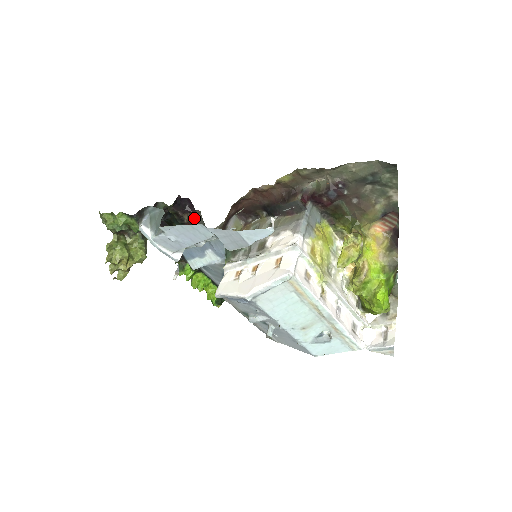
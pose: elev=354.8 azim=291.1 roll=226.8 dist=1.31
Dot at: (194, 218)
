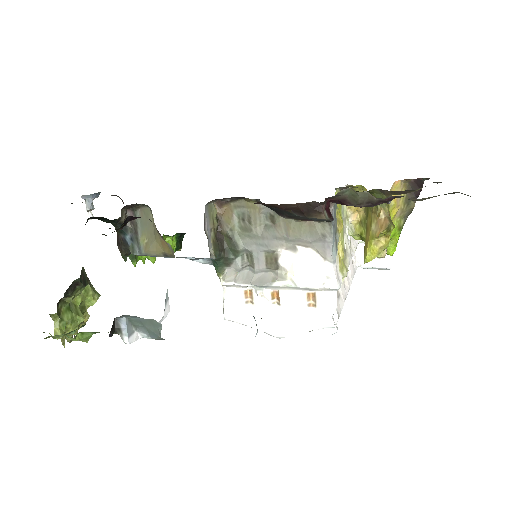
Dot at: (131, 206)
